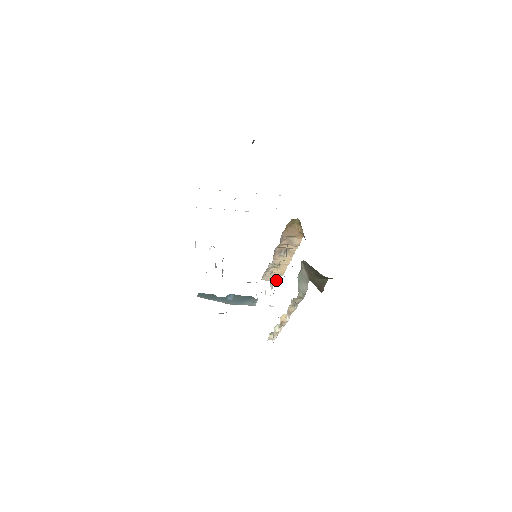
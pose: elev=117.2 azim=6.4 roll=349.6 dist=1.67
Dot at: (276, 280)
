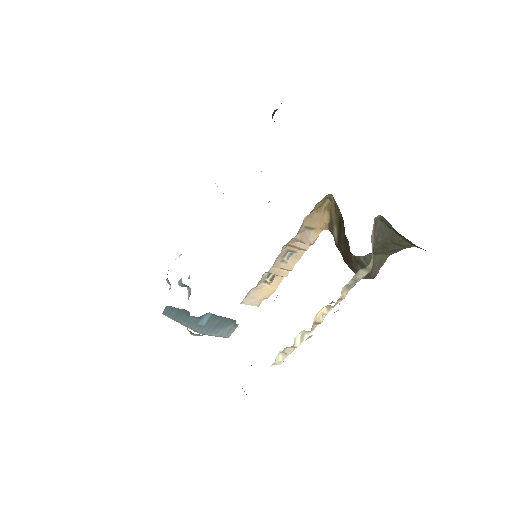
Dot at: (257, 305)
